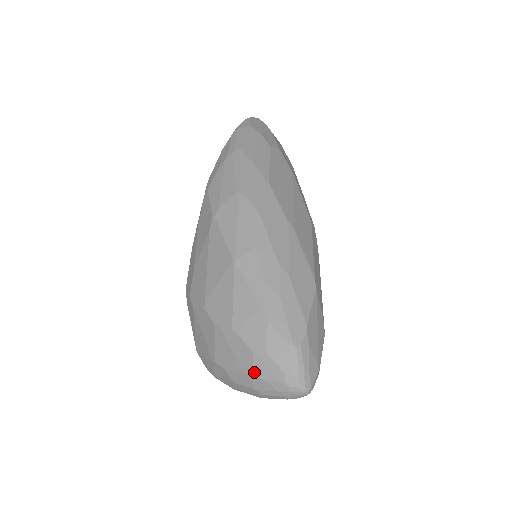
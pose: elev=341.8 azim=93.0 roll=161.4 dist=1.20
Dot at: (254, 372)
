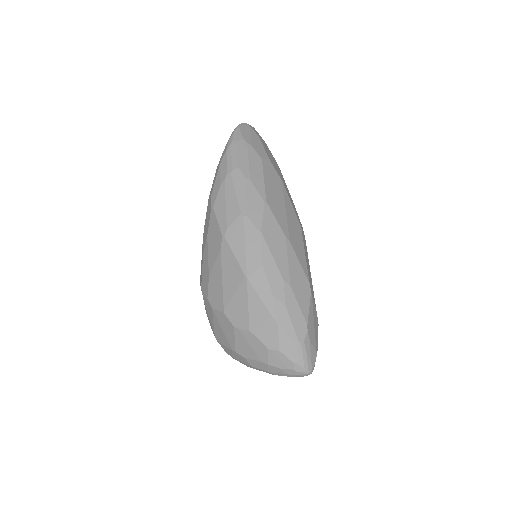
Dot at: (269, 362)
